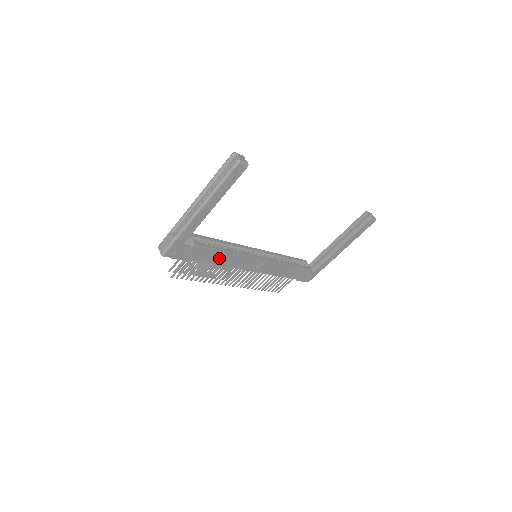
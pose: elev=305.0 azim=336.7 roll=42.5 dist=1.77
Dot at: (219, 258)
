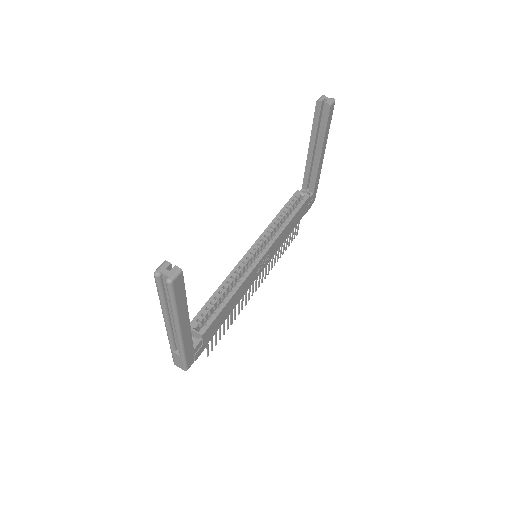
Dot at: (230, 306)
